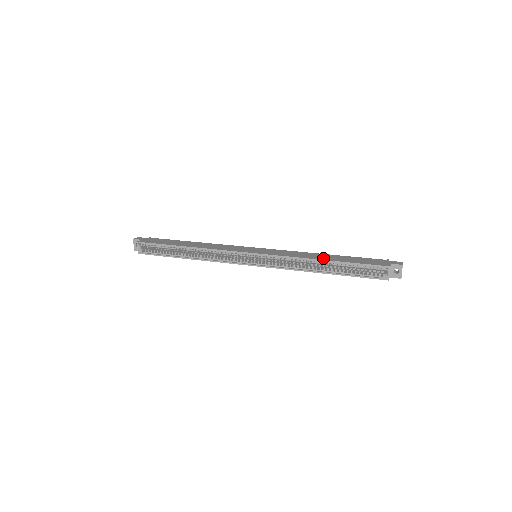
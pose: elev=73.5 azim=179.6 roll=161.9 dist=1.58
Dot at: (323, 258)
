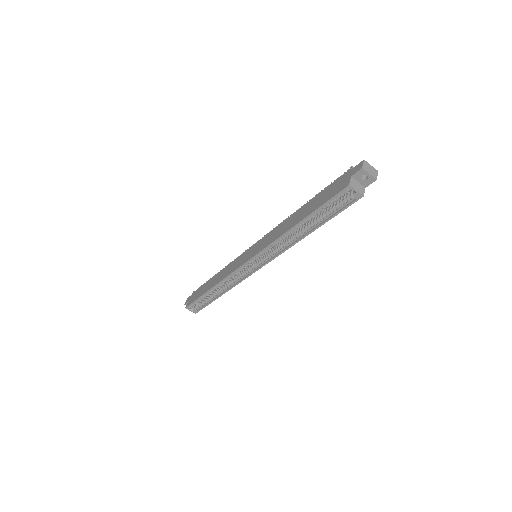
Dot at: (294, 222)
